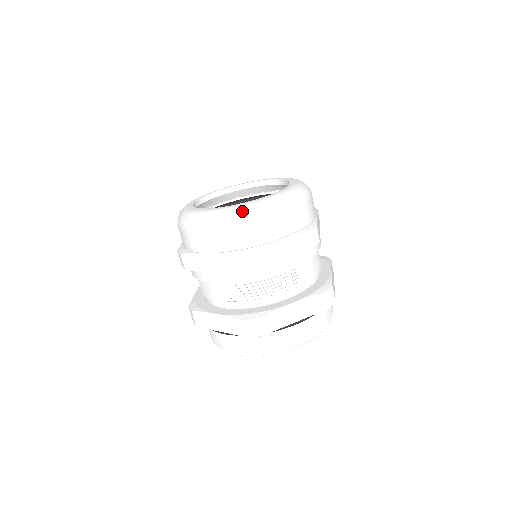
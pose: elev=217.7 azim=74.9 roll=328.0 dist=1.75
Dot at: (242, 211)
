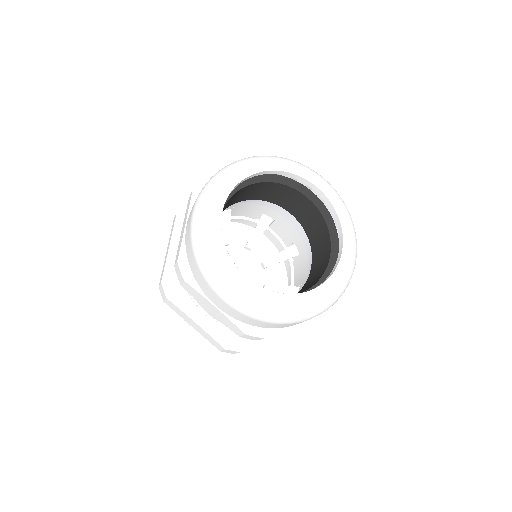
Dot at: (287, 314)
